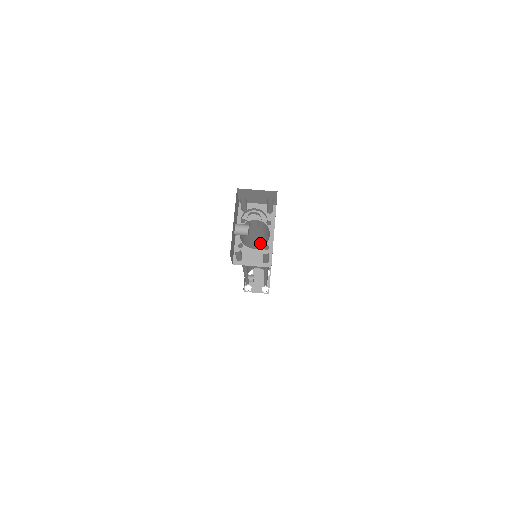
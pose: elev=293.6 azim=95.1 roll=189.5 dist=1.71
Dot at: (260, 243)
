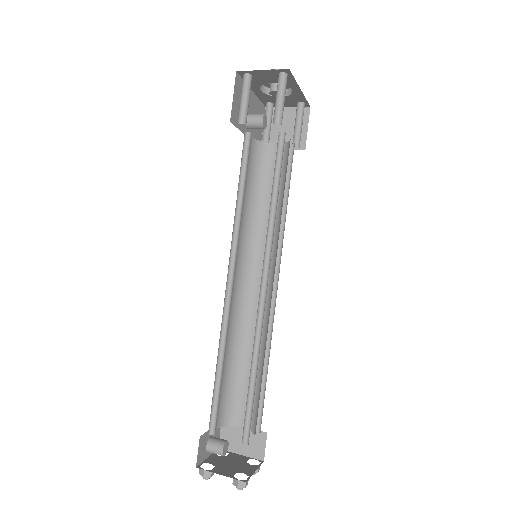
Dot at: occluded
